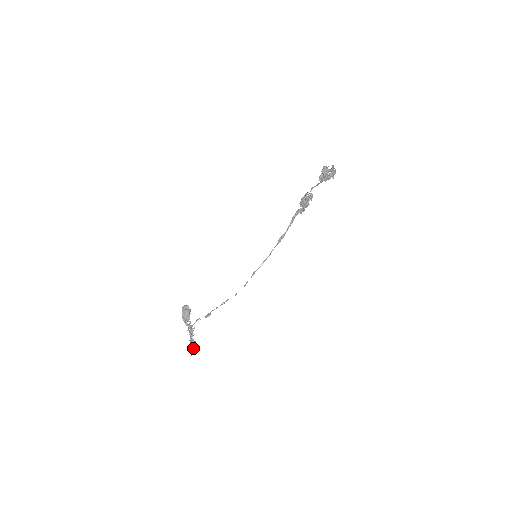
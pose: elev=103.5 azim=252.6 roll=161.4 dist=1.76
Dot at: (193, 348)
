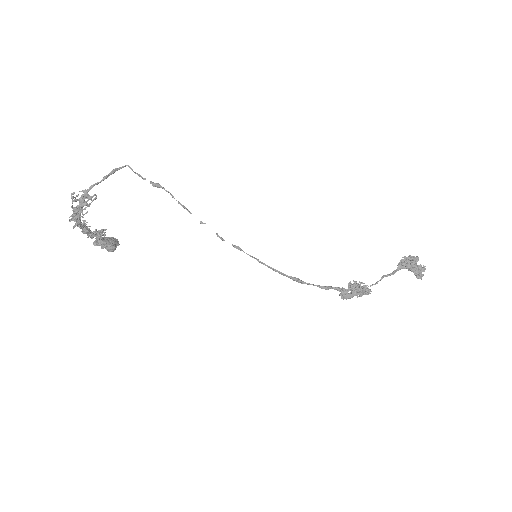
Dot at: (82, 205)
